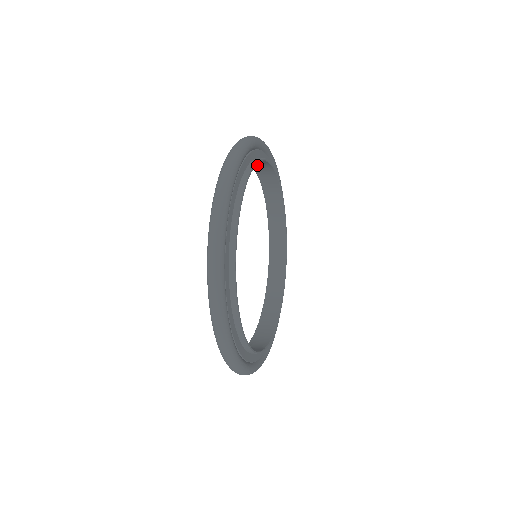
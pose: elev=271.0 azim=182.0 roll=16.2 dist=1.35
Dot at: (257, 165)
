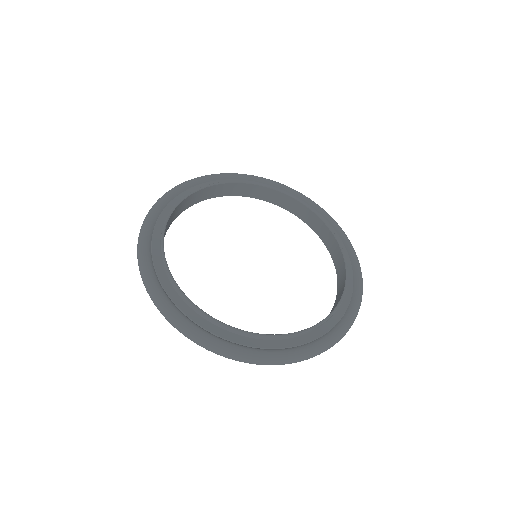
Dot at: (322, 235)
